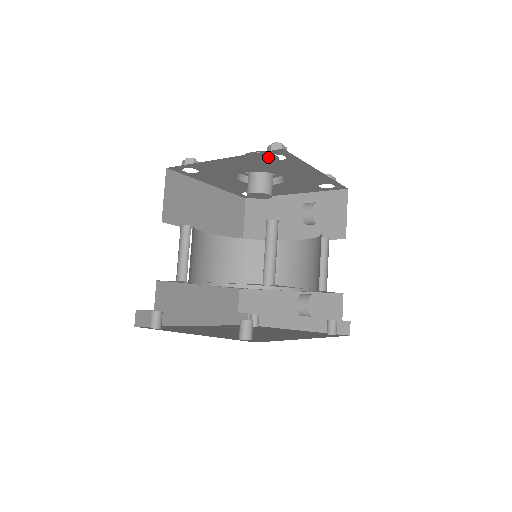
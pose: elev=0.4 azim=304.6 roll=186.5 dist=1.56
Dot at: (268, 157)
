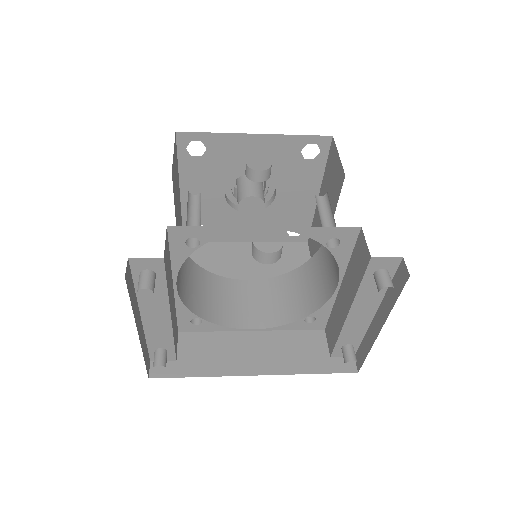
Dot at: occluded
